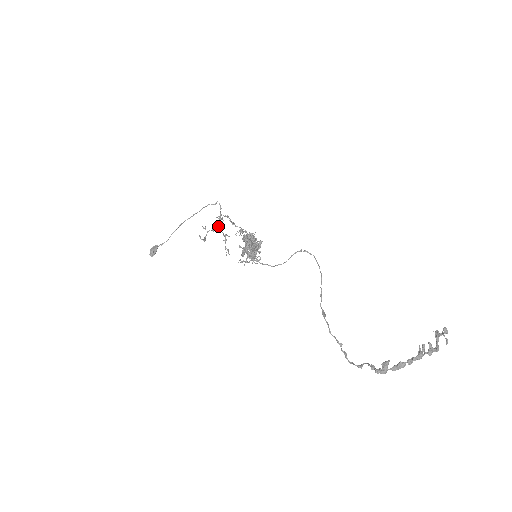
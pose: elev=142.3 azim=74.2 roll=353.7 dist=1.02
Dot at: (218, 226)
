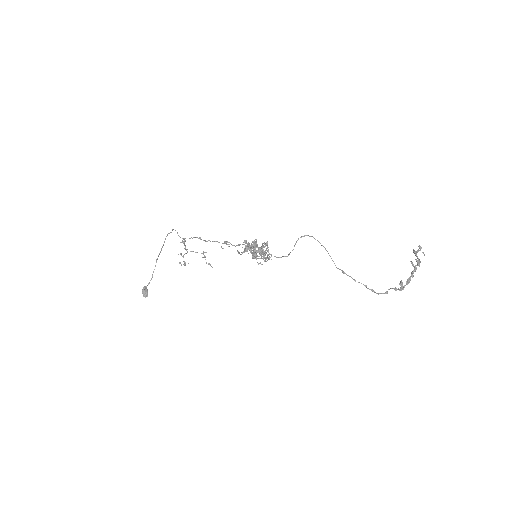
Dot at: (186, 249)
